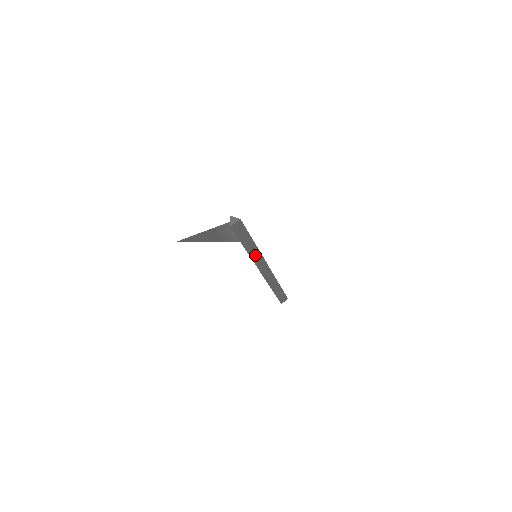
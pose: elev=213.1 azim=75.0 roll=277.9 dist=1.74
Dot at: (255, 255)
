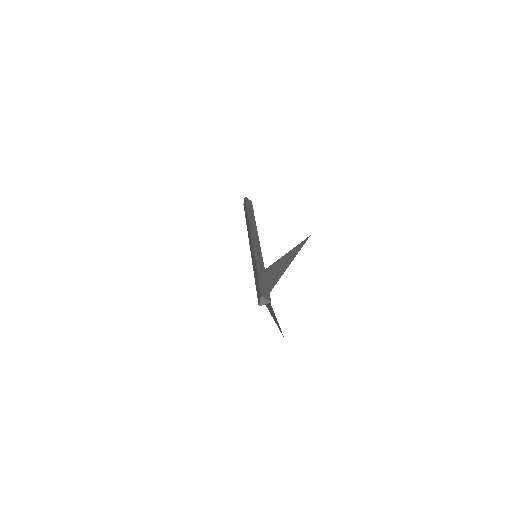
Dot at: occluded
